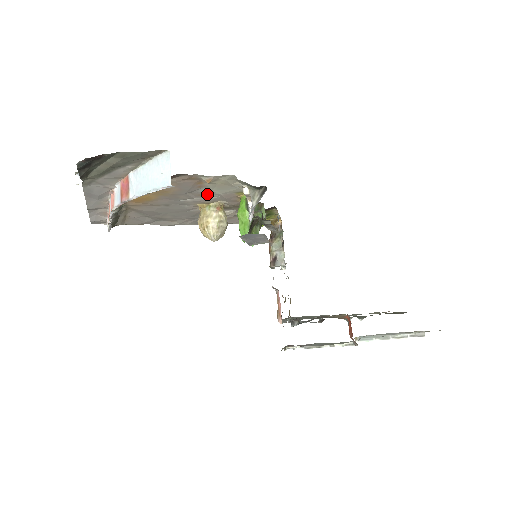
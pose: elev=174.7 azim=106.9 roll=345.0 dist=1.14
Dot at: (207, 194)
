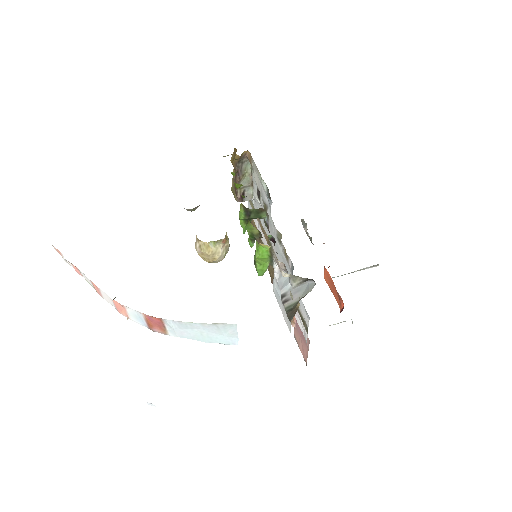
Dot at: occluded
